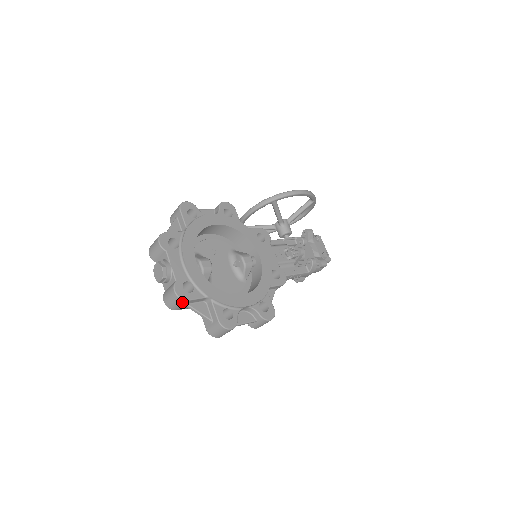
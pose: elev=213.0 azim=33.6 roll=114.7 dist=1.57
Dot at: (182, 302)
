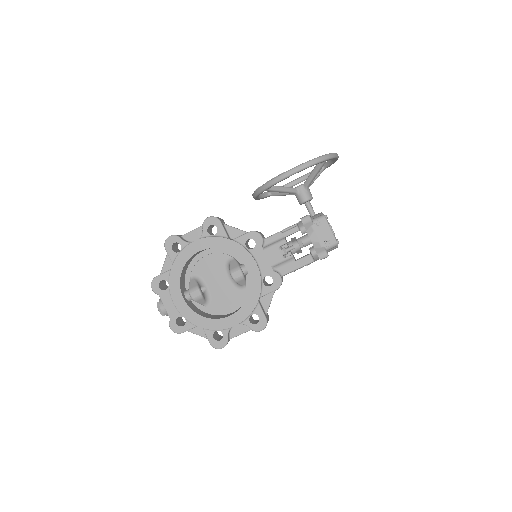
Dot at: (180, 333)
